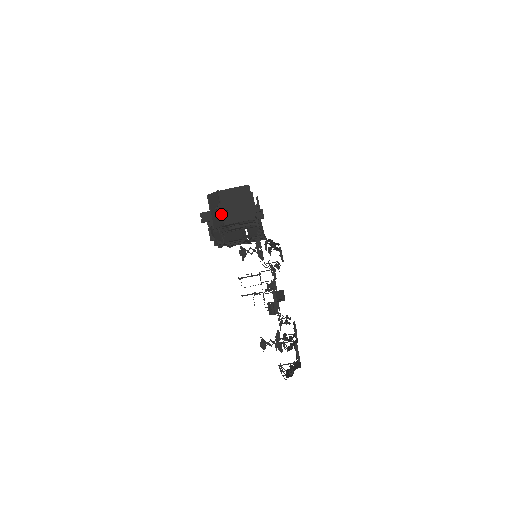
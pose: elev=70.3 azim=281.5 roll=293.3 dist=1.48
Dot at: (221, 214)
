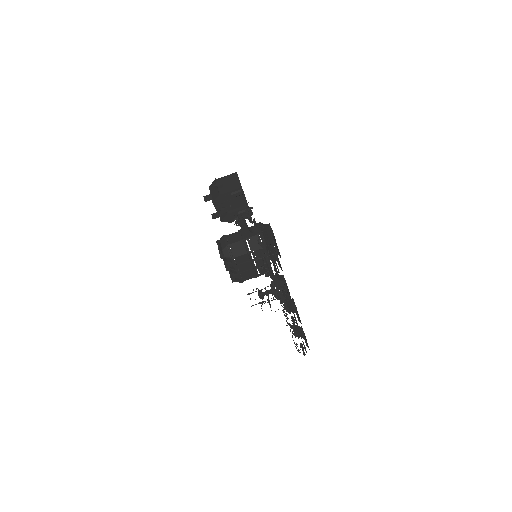
Dot at: (217, 190)
